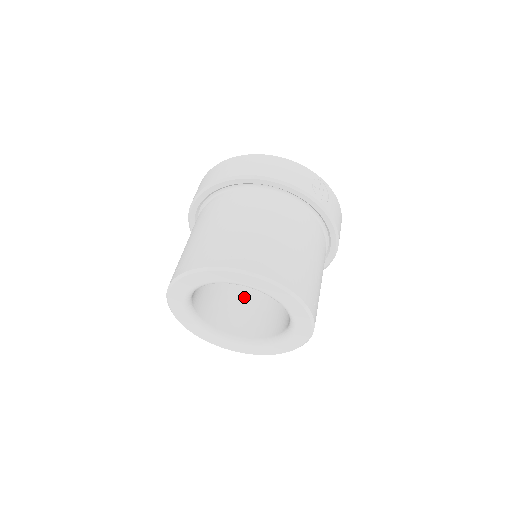
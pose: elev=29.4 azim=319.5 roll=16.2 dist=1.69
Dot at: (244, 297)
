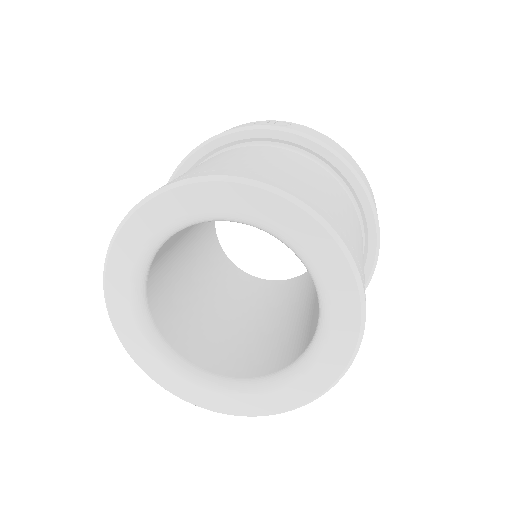
Dot at: (284, 329)
